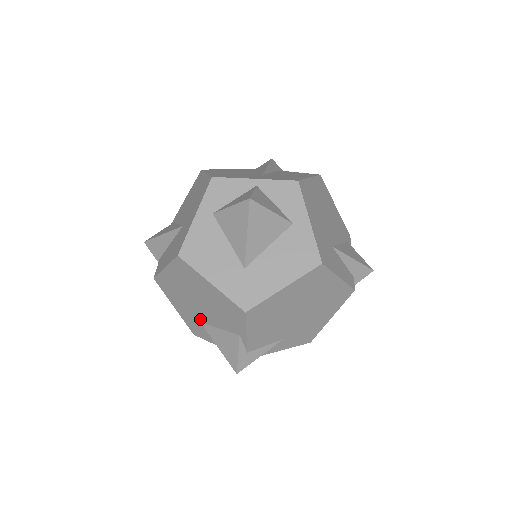
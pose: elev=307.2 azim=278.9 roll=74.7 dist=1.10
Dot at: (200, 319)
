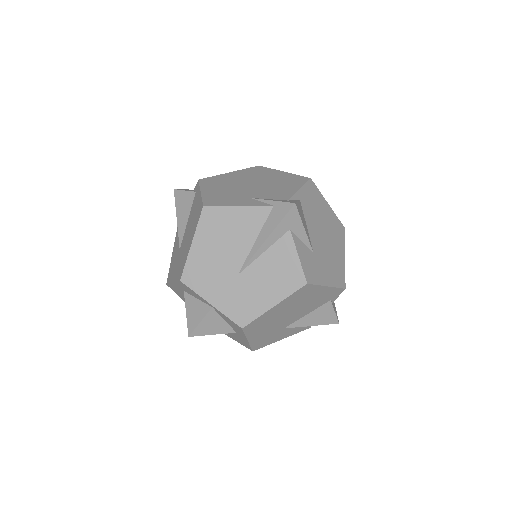
Dot at: occluded
